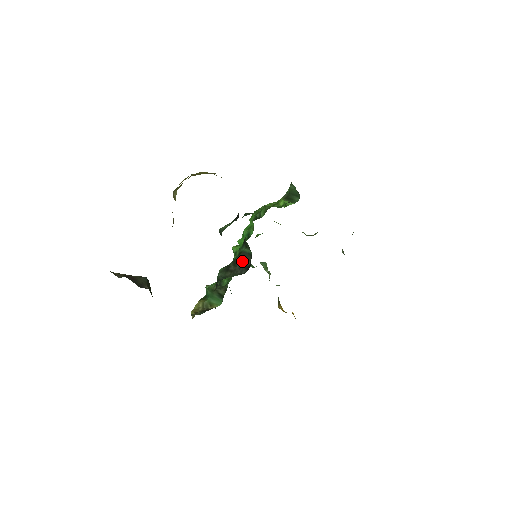
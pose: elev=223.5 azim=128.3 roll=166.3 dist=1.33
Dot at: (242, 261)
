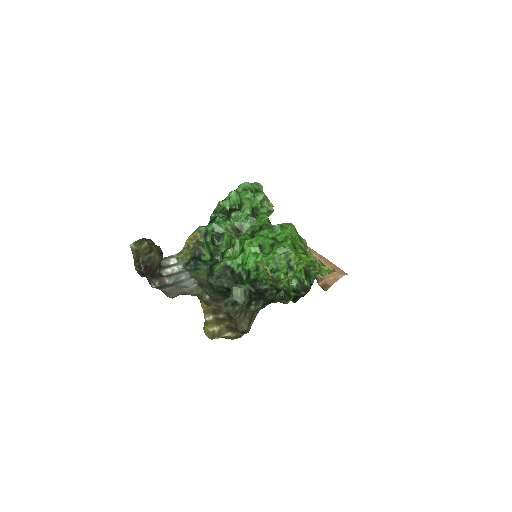
Dot at: (237, 279)
